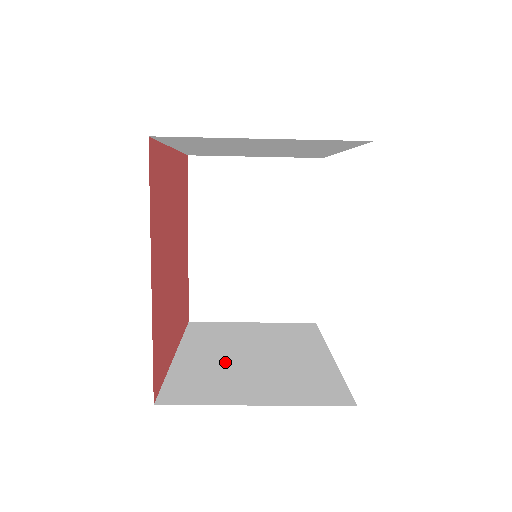
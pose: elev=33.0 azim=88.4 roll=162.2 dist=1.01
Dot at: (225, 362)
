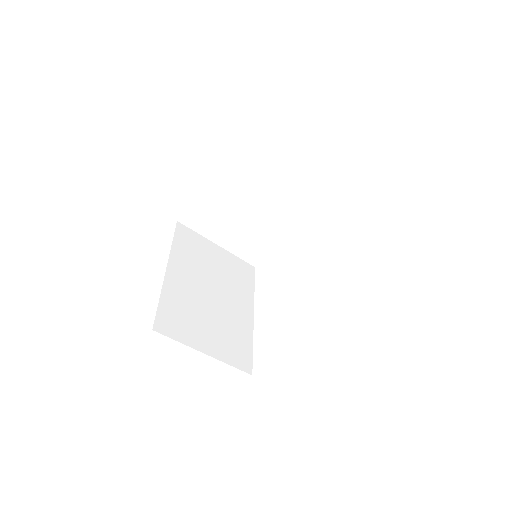
Dot at: (195, 296)
